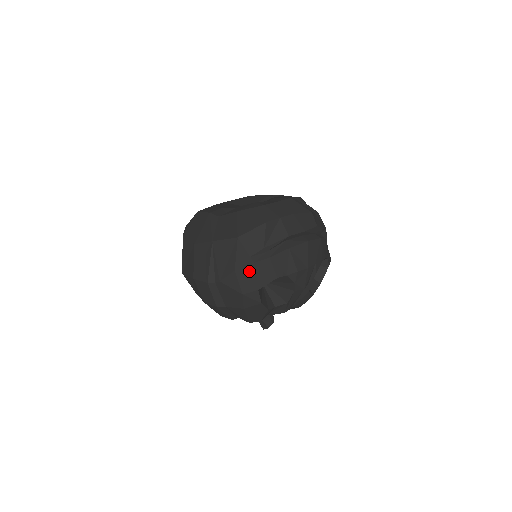
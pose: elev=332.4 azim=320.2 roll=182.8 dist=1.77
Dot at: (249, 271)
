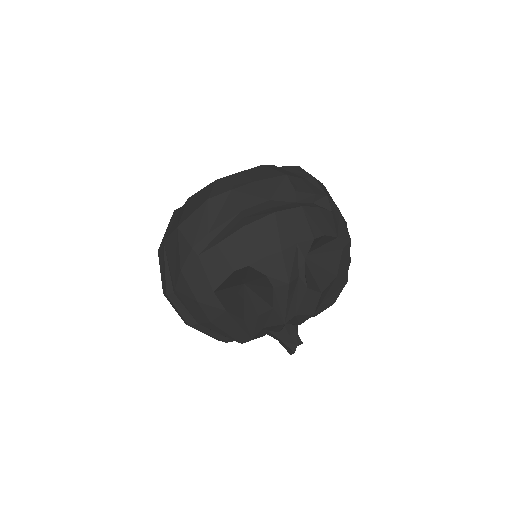
Dot at: (196, 268)
